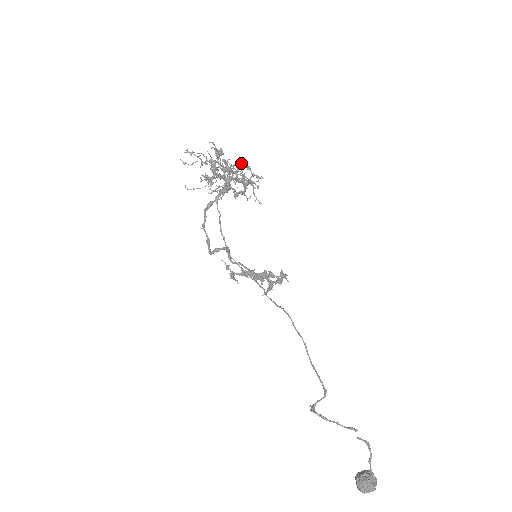
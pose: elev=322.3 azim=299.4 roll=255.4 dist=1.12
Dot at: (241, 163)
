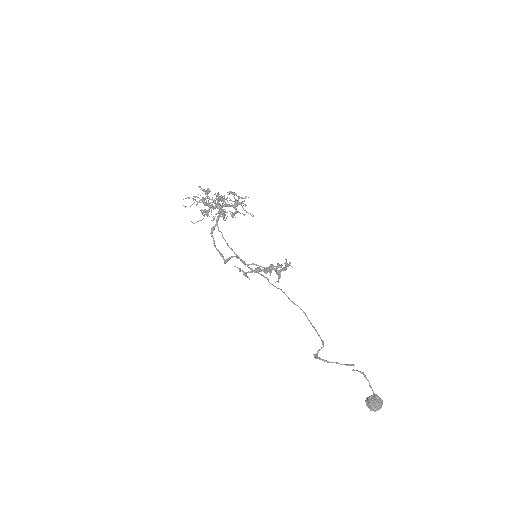
Dot at: (228, 192)
